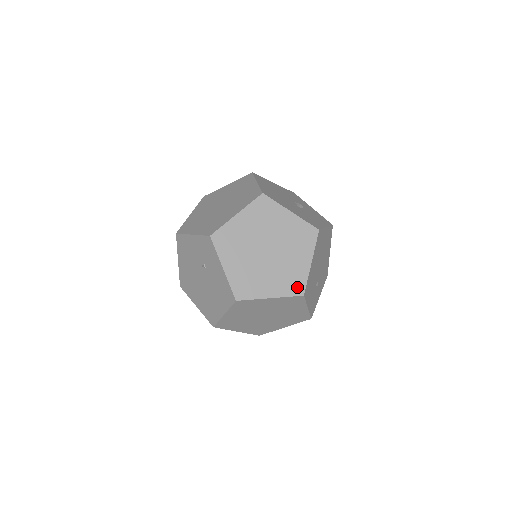
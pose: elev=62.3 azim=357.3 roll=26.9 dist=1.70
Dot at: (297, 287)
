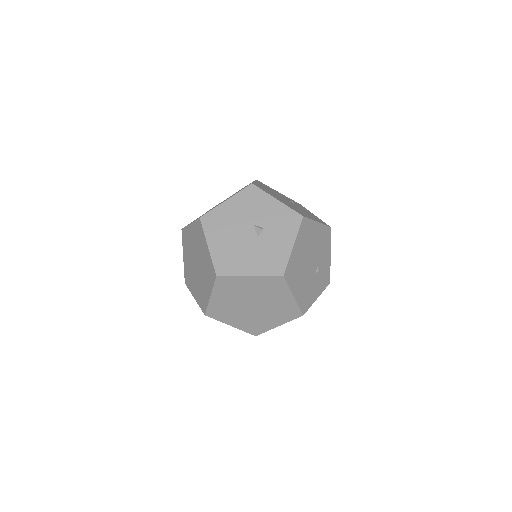
Dot at: (294, 313)
